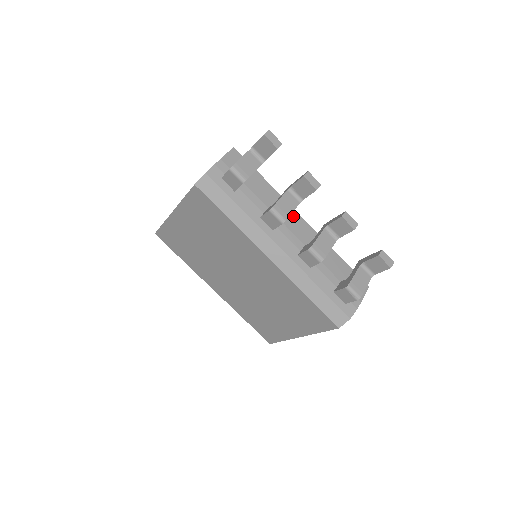
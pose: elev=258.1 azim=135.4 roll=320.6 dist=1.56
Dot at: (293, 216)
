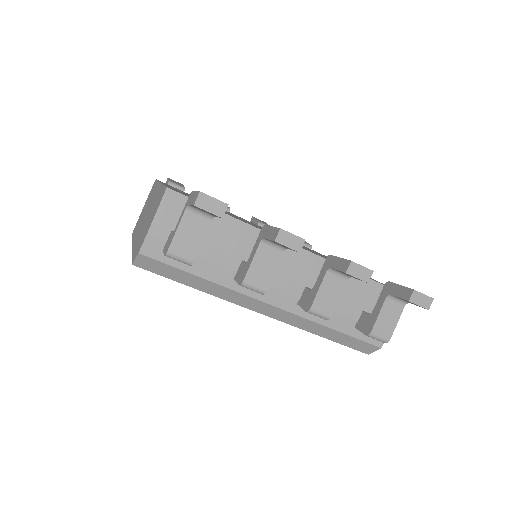
Dot at: occluded
